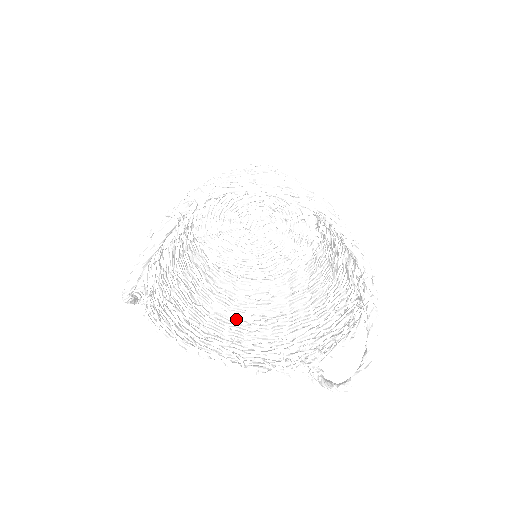
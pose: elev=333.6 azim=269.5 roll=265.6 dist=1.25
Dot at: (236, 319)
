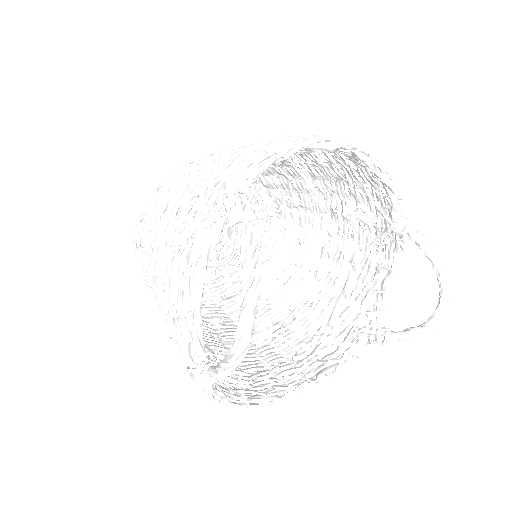
Dot at: (257, 343)
